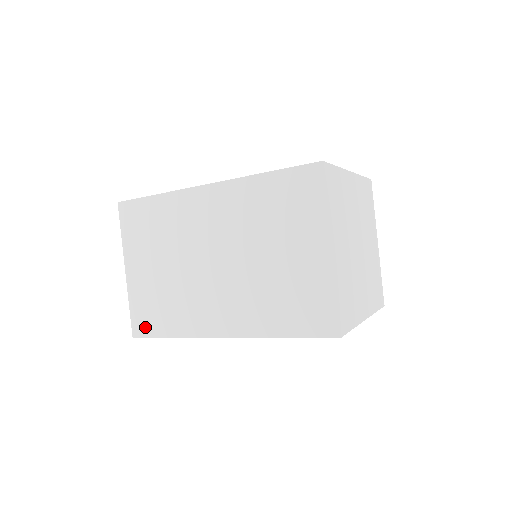
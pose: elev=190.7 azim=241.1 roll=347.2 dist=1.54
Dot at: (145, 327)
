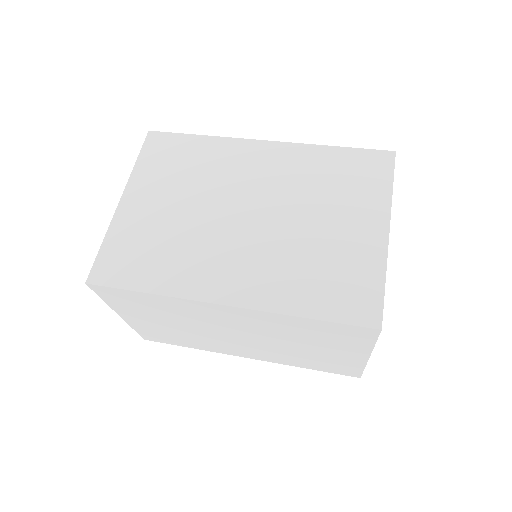
Dot at: (158, 340)
